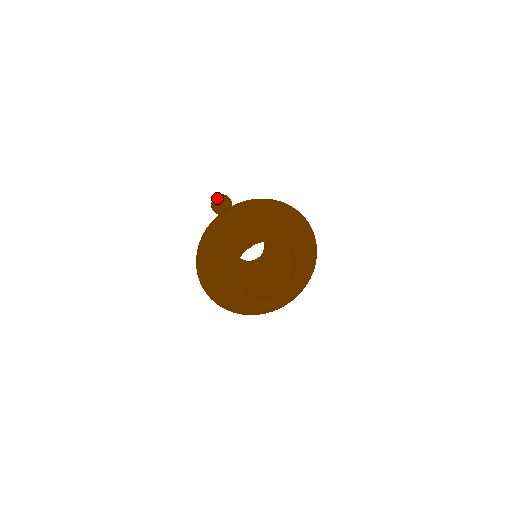
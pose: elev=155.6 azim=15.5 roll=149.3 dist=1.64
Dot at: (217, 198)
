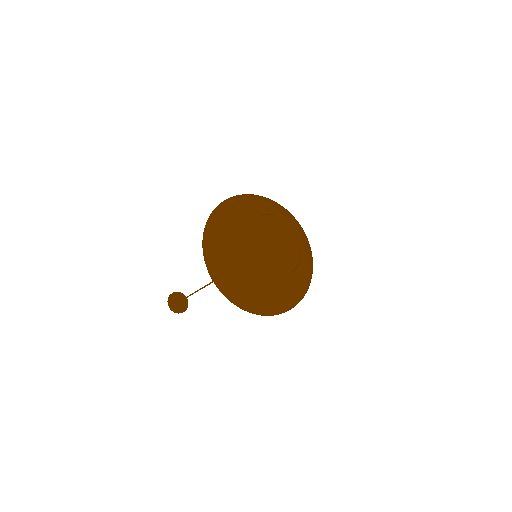
Dot at: (182, 295)
